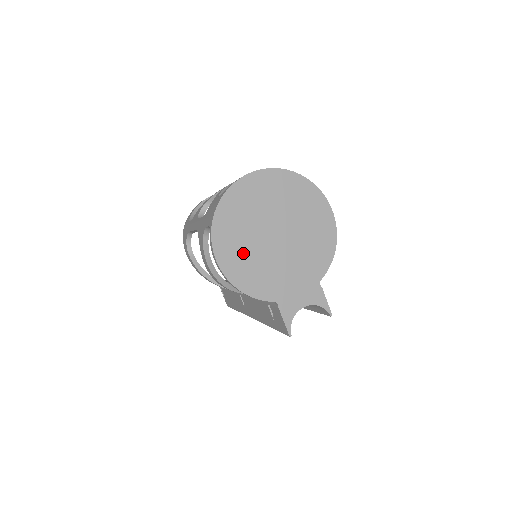
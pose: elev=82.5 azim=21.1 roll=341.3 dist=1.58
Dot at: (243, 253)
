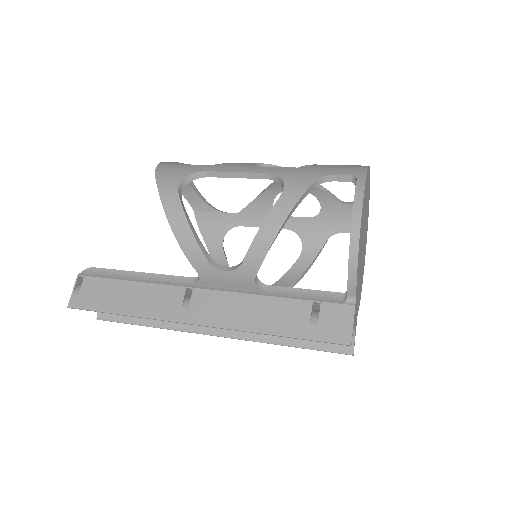
Dot at: (362, 226)
